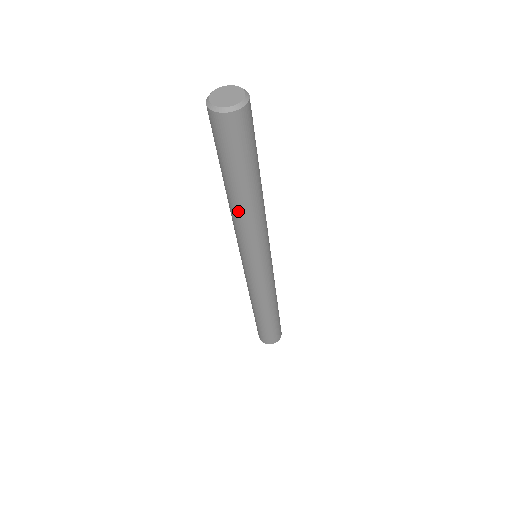
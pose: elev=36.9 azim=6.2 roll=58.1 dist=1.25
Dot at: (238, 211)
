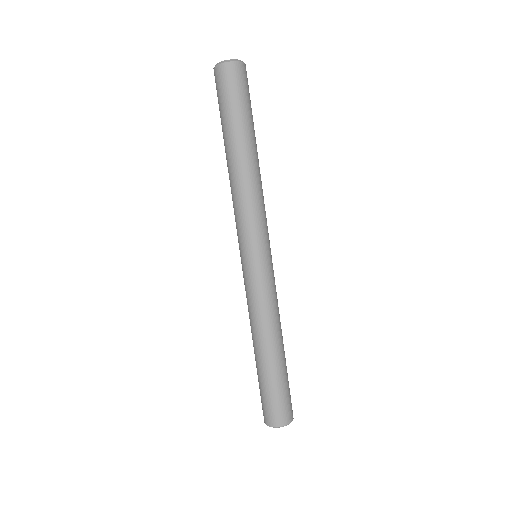
Dot at: (233, 172)
